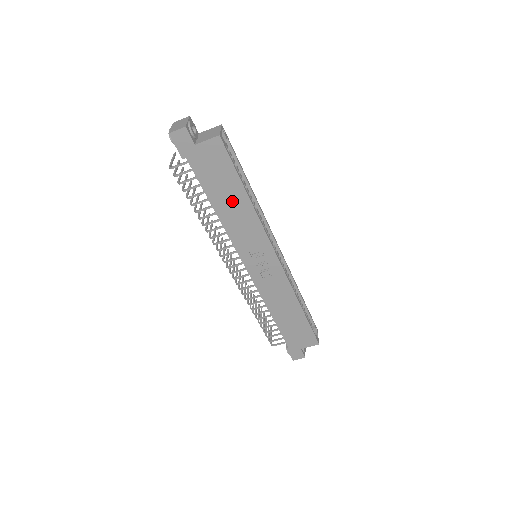
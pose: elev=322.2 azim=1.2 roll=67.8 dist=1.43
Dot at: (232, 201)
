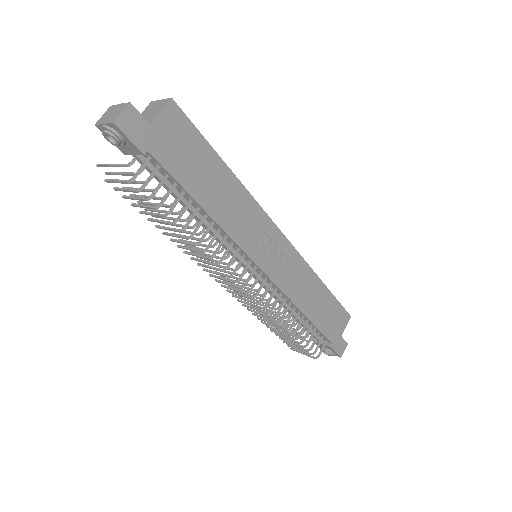
Dot at: (217, 186)
